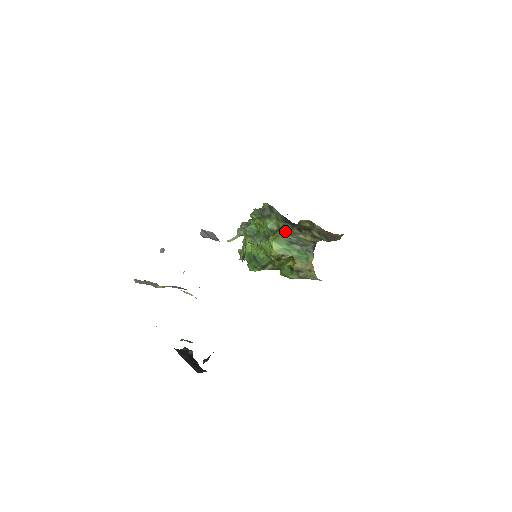
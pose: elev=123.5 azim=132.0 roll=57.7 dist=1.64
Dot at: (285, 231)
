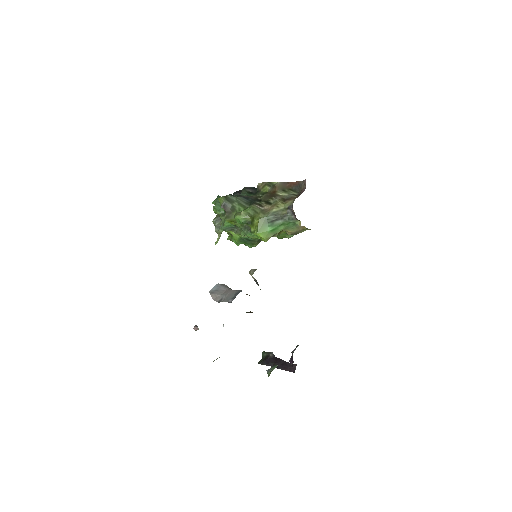
Dot at: (259, 216)
